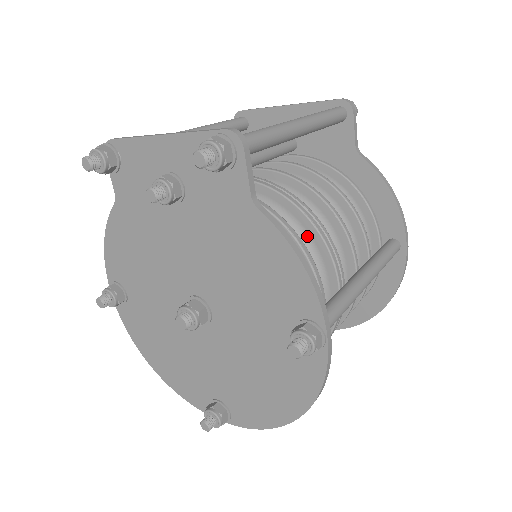
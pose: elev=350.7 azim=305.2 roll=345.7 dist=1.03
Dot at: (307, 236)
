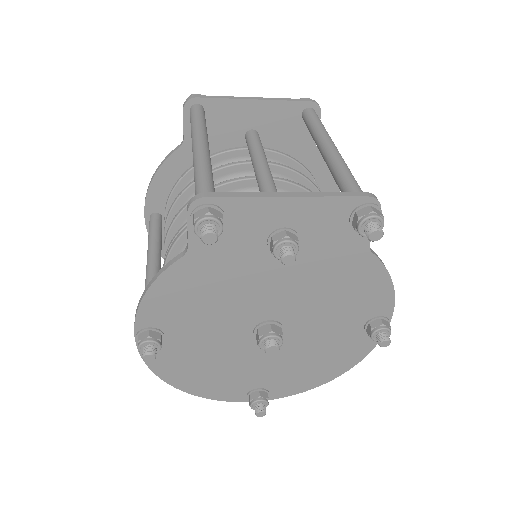
Dot at: occluded
